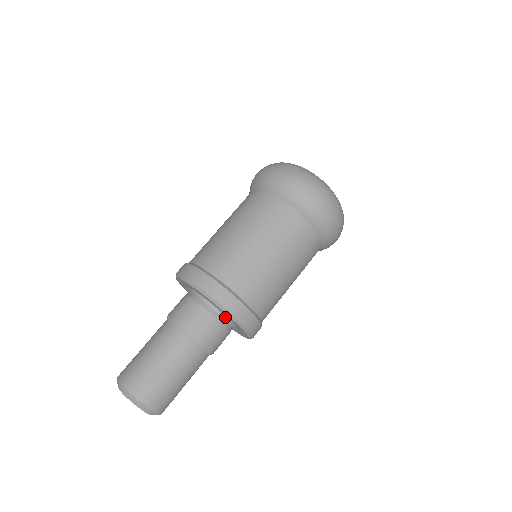
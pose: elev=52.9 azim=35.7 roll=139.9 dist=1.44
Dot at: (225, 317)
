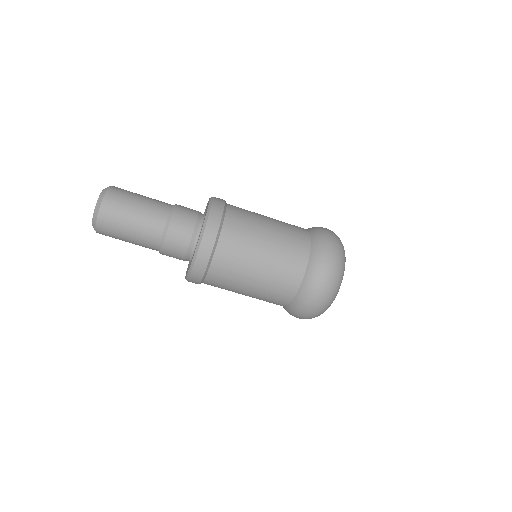
Dot at: (196, 244)
